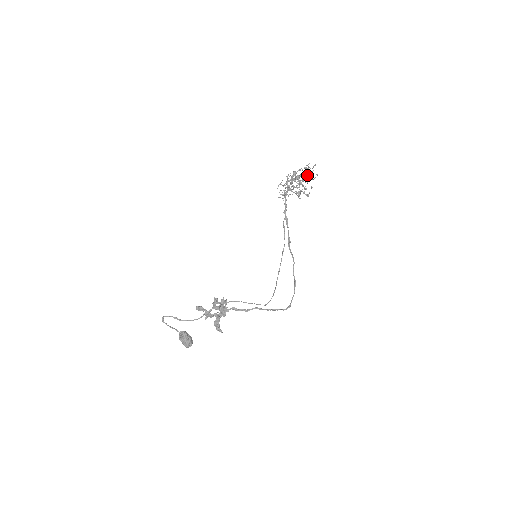
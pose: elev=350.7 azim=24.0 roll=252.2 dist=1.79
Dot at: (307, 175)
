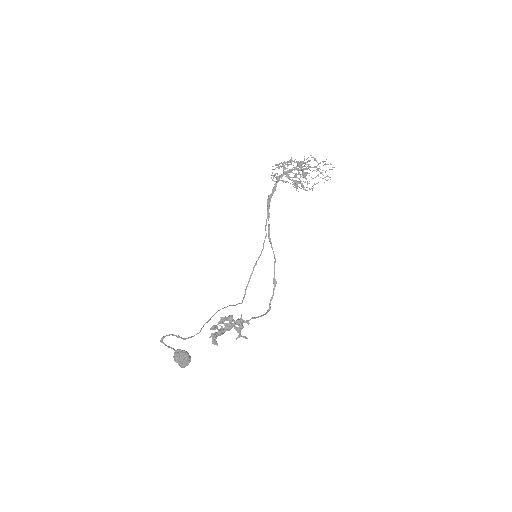
Dot at: occluded
